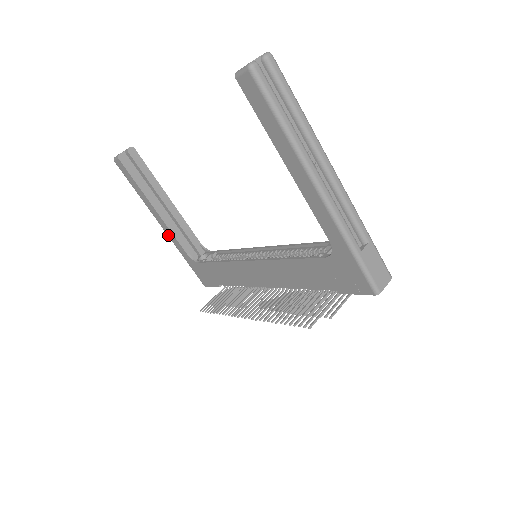
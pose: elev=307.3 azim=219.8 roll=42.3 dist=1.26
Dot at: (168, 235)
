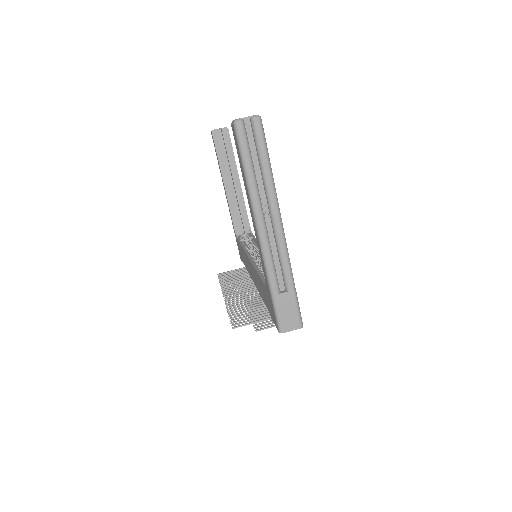
Dot at: (228, 206)
